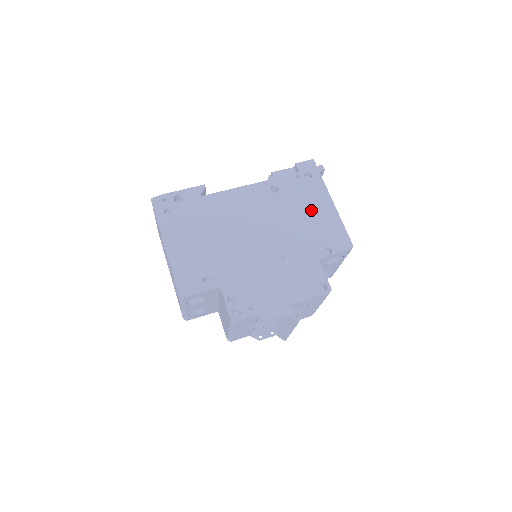
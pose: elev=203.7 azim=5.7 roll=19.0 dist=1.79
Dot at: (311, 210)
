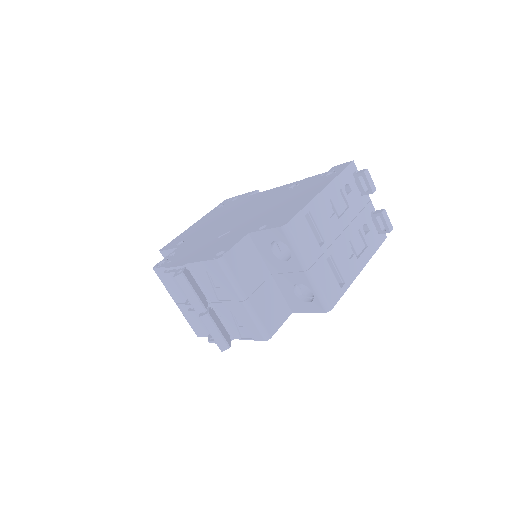
Dot at: (296, 198)
